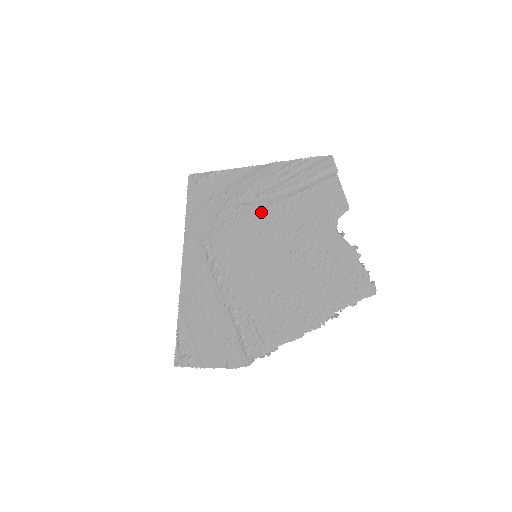
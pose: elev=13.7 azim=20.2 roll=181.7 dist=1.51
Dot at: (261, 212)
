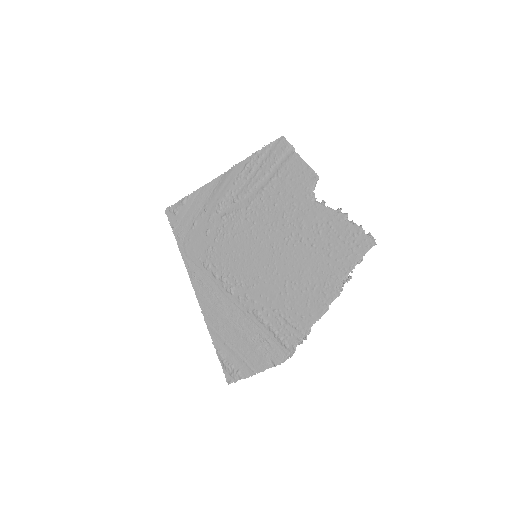
Dot at: (243, 215)
